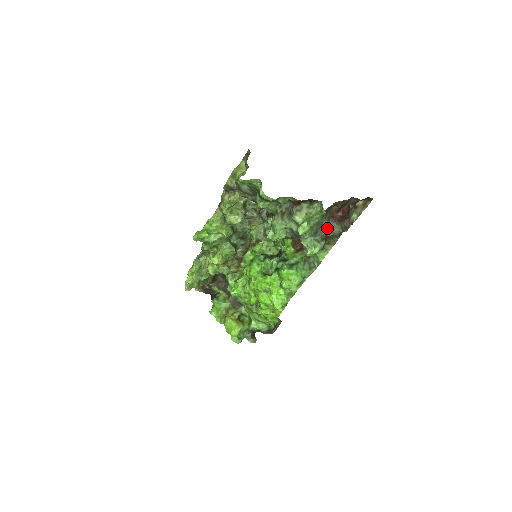
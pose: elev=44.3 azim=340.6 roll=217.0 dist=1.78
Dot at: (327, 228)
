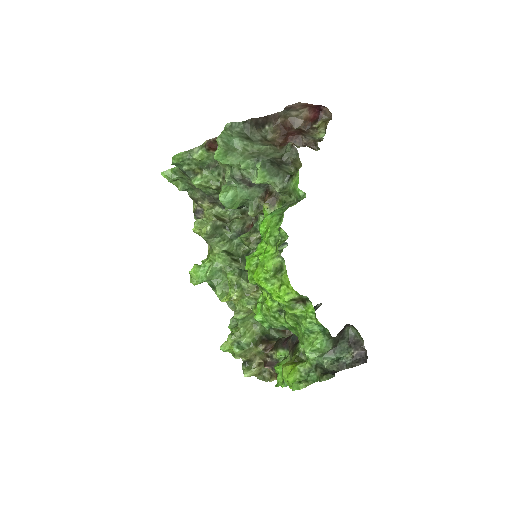
Dot at: (274, 153)
